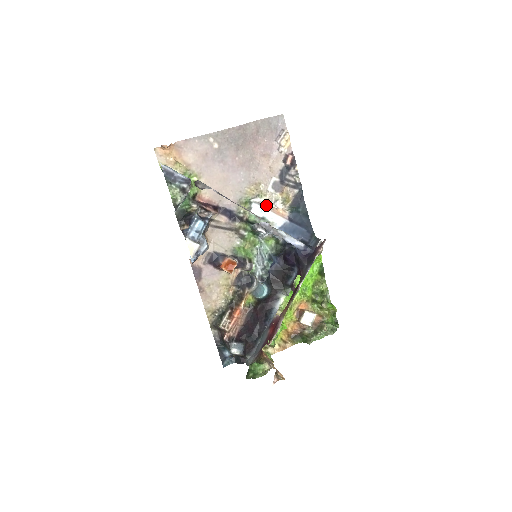
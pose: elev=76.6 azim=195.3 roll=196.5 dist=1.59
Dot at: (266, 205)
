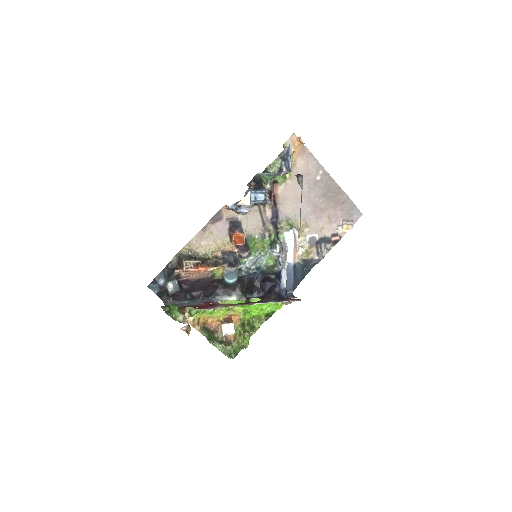
Dot at: (295, 241)
